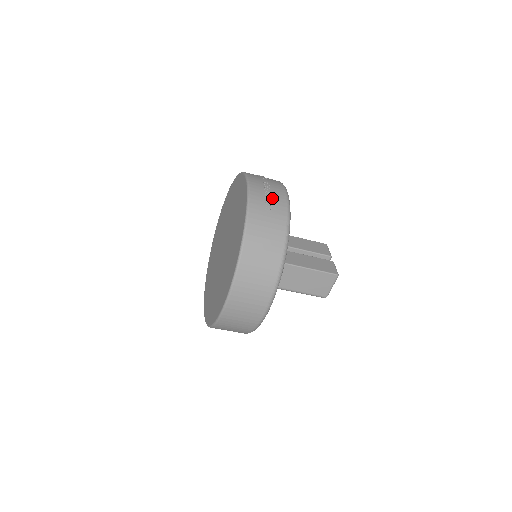
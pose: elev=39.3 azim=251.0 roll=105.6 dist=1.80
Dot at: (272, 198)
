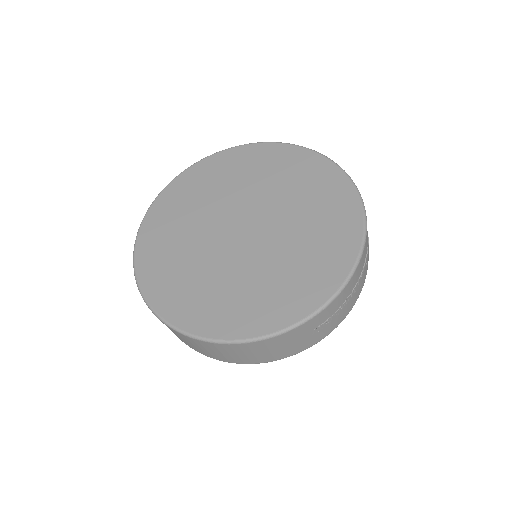
Dot at: (338, 315)
